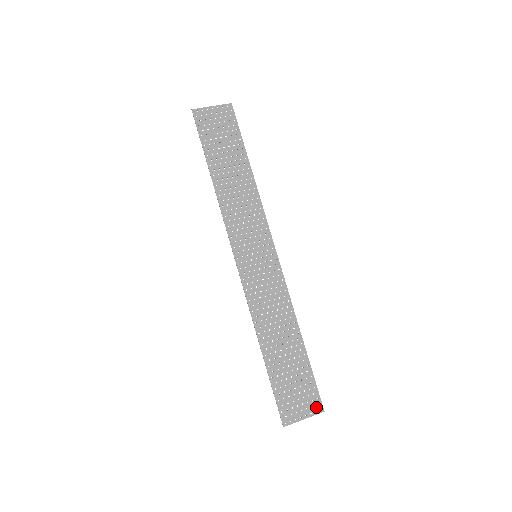
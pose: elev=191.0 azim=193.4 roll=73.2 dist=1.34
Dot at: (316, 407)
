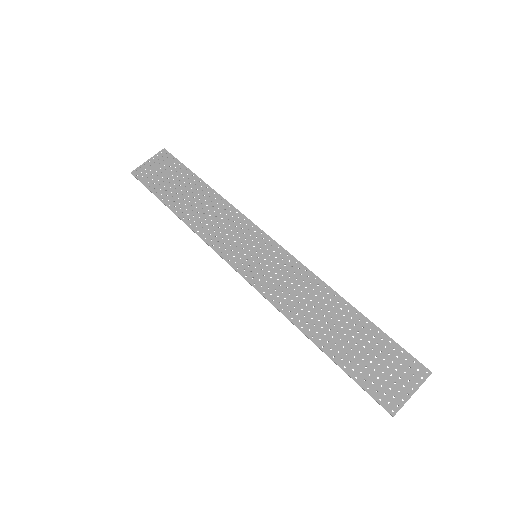
Dot at: (418, 373)
